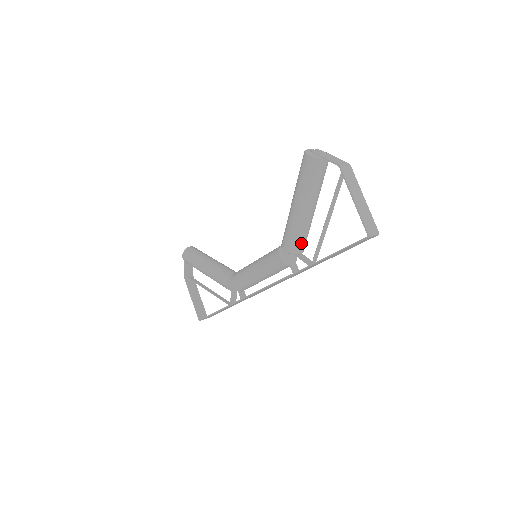
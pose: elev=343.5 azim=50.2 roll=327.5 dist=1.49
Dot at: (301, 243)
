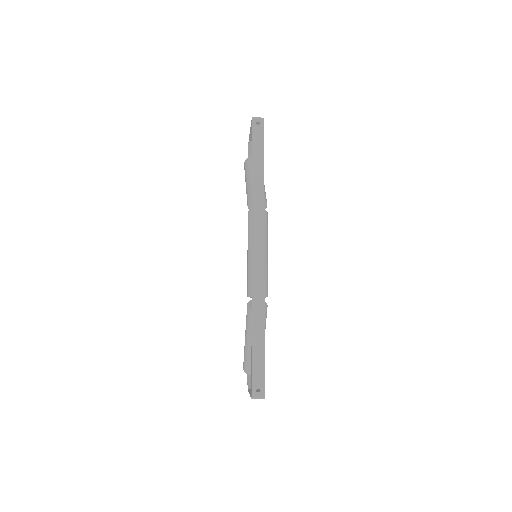
Dot at: occluded
